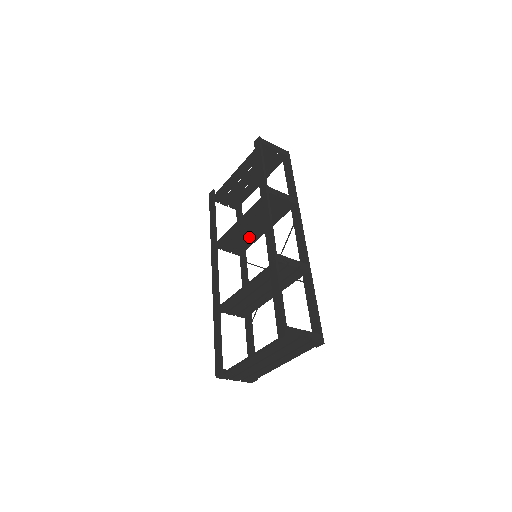
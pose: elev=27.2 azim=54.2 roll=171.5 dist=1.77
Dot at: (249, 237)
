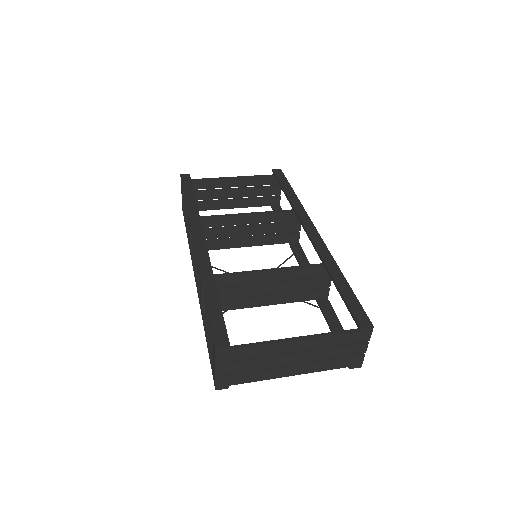
Dot at: (228, 239)
